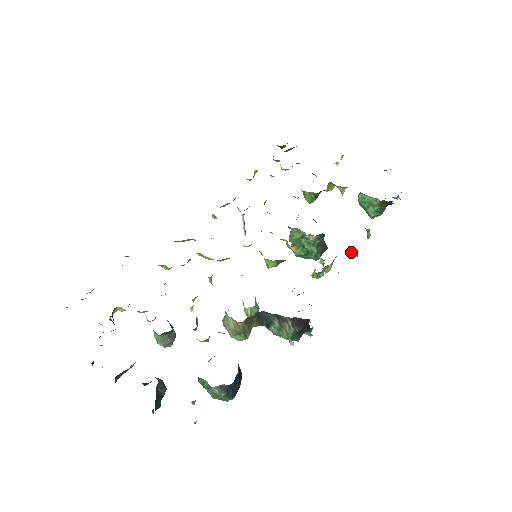
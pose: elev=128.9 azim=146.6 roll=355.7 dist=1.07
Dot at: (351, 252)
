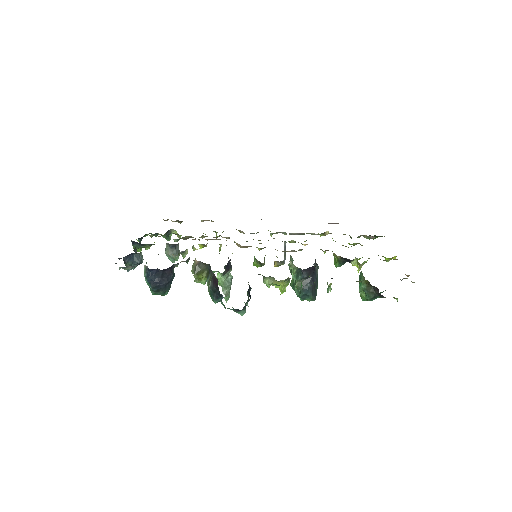
Dot at: occluded
